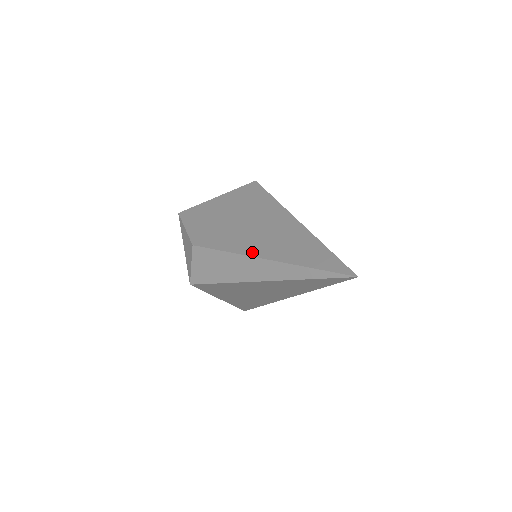
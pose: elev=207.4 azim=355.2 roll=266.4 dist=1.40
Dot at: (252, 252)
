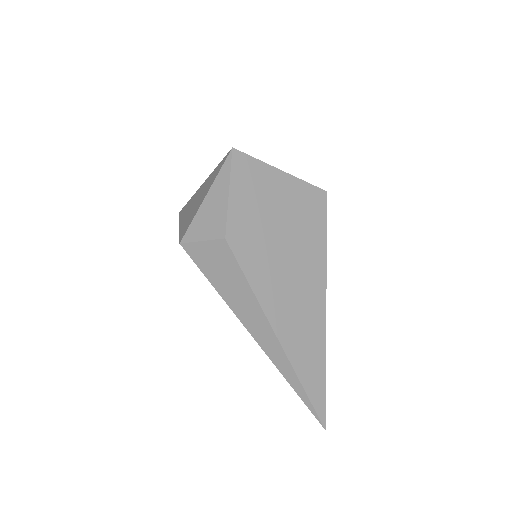
Dot at: (273, 318)
